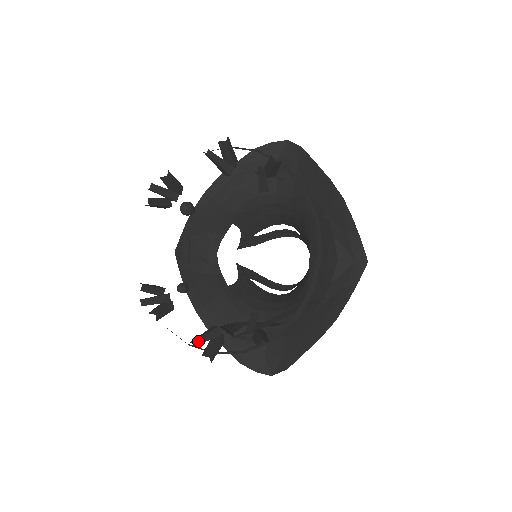
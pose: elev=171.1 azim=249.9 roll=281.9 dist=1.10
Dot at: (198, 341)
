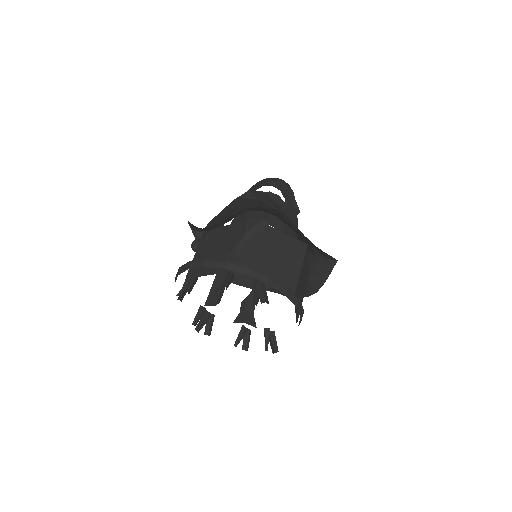
Dot at: (238, 343)
